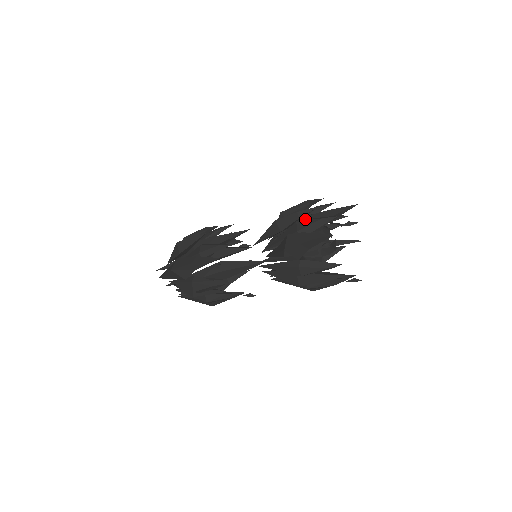
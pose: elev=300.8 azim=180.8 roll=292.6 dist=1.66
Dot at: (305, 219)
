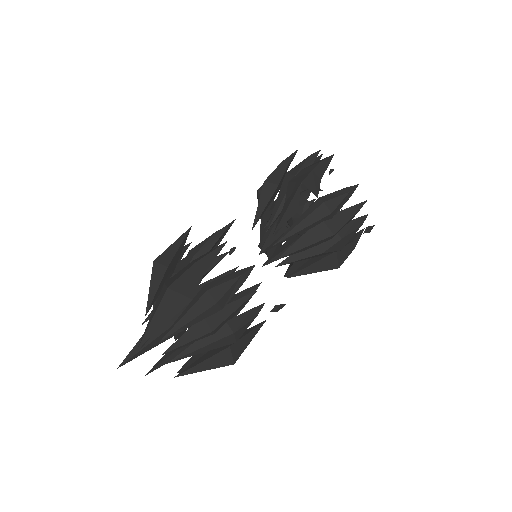
Dot at: occluded
